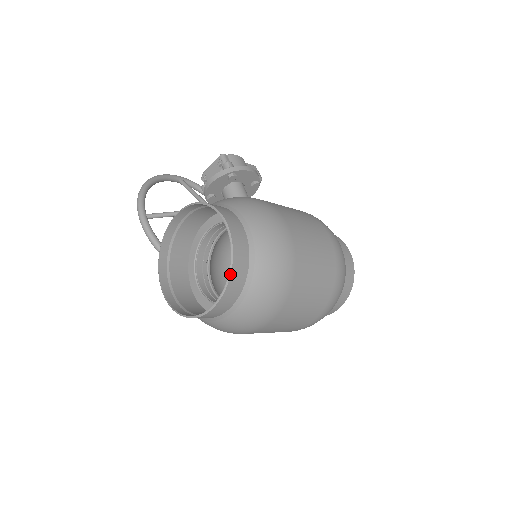
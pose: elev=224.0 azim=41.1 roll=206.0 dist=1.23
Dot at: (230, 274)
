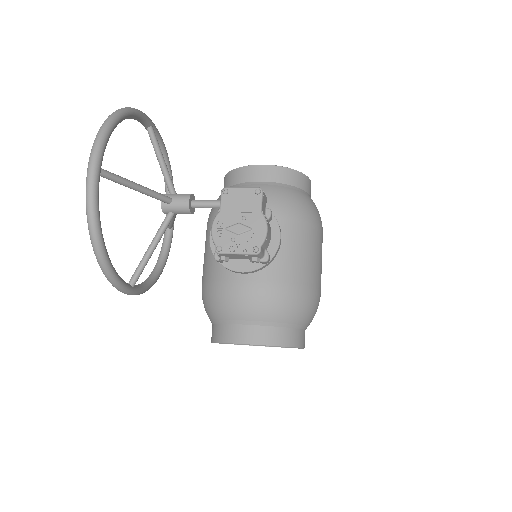
Dot at: occluded
